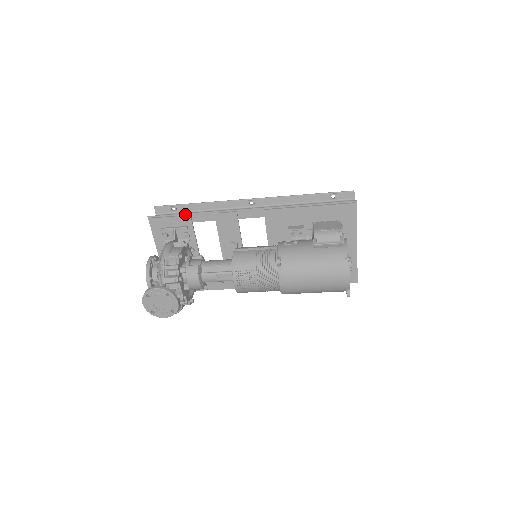
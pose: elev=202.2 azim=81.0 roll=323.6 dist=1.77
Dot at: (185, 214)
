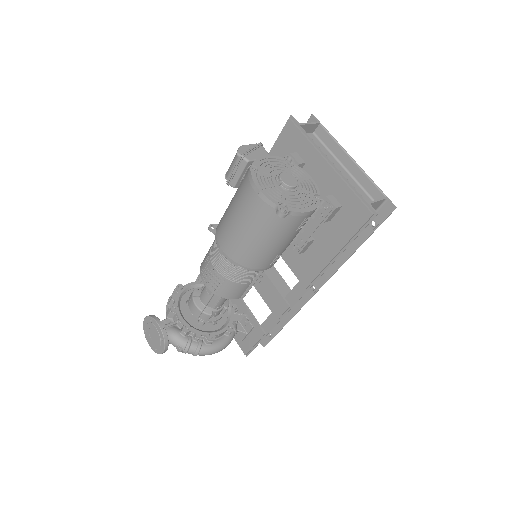
Dot at: occluded
